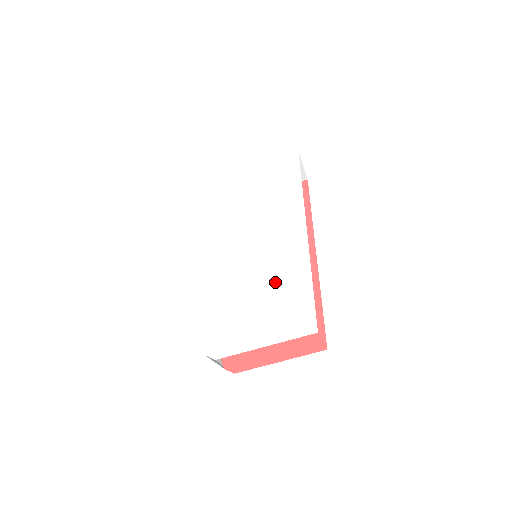
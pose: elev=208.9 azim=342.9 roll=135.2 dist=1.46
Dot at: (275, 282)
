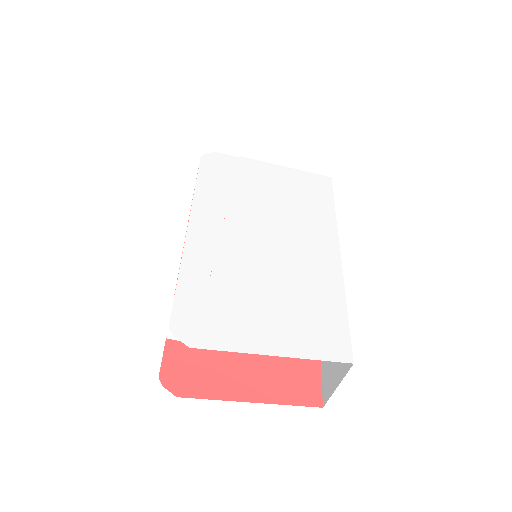
Dot at: (296, 284)
